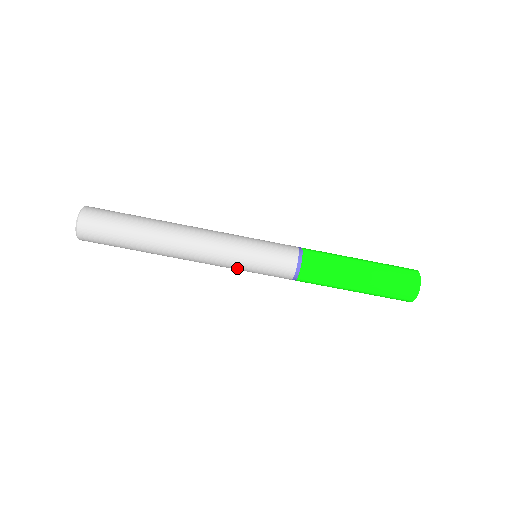
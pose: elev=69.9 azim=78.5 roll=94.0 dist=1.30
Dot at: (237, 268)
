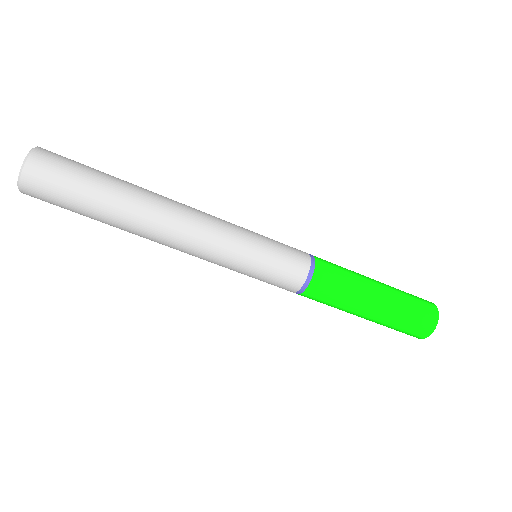
Dot at: occluded
